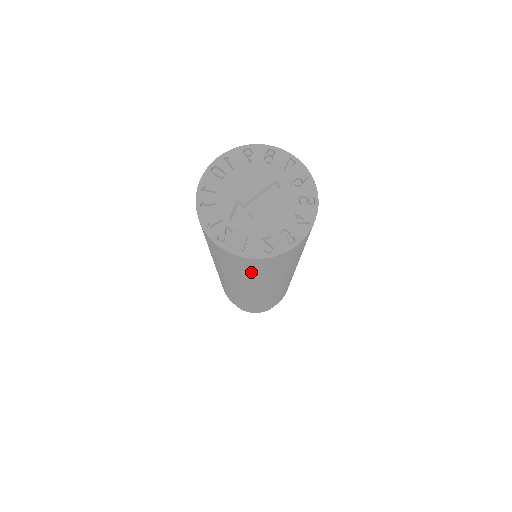
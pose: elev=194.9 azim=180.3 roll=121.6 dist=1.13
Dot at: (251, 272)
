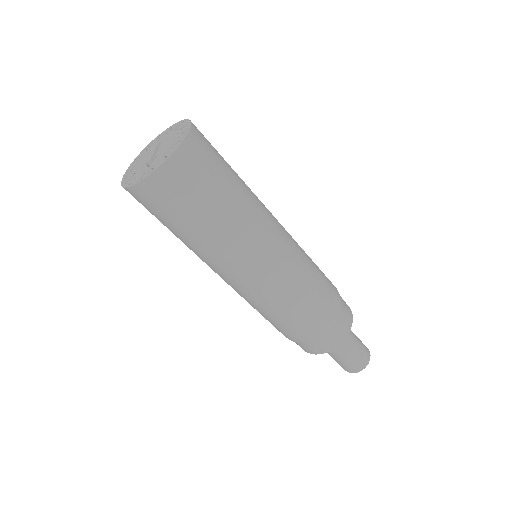
Dot at: (206, 188)
